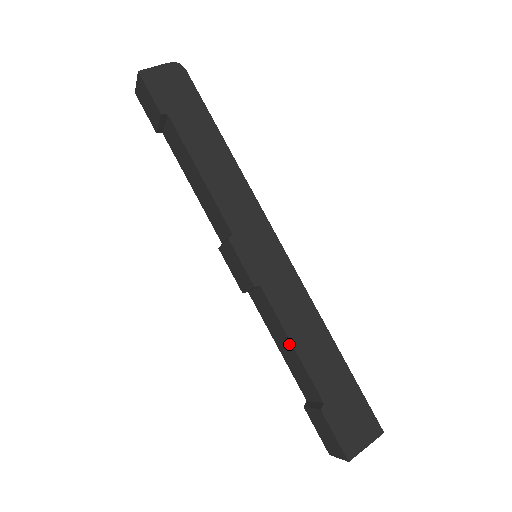
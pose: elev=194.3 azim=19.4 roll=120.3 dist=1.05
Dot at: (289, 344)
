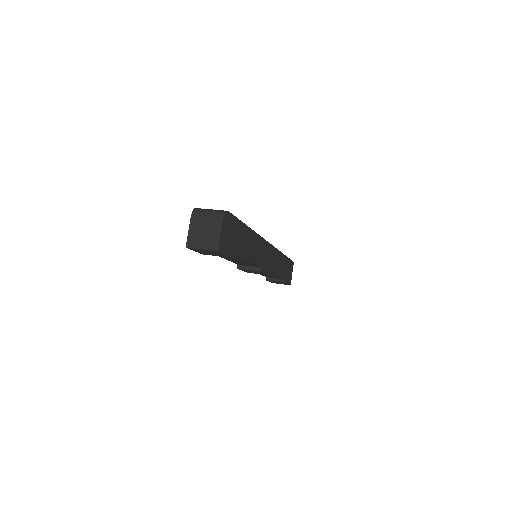
Dot at: occluded
